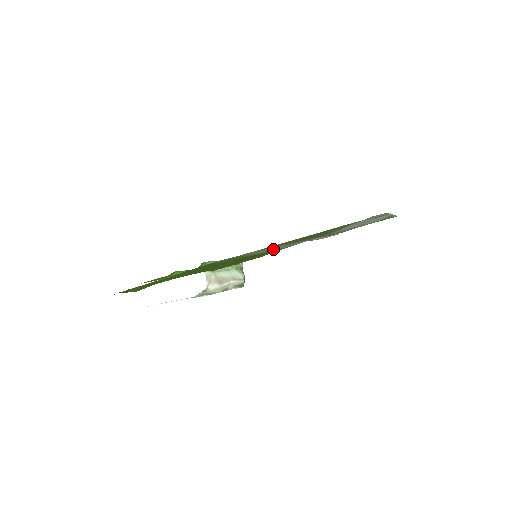
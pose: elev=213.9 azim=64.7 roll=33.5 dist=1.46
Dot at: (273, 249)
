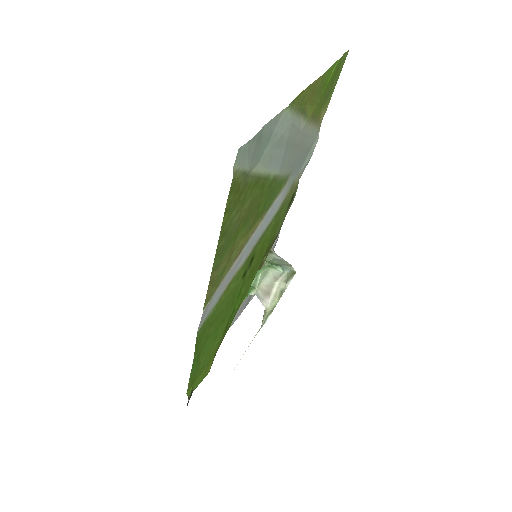
Dot at: (253, 244)
